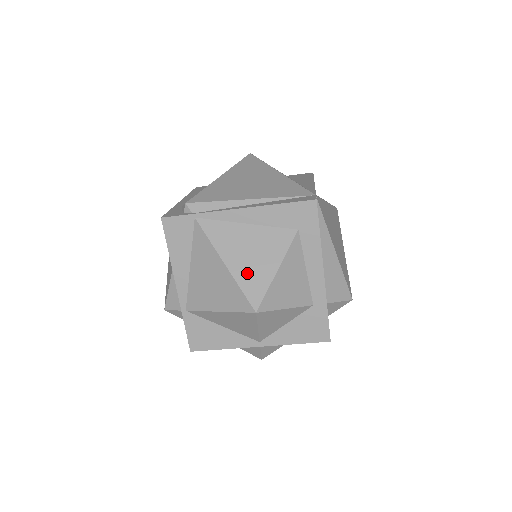
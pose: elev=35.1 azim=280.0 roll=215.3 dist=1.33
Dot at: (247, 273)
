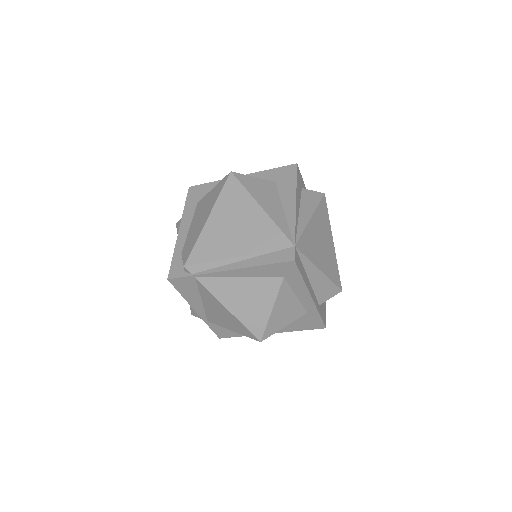
Dot at: (248, 315)
